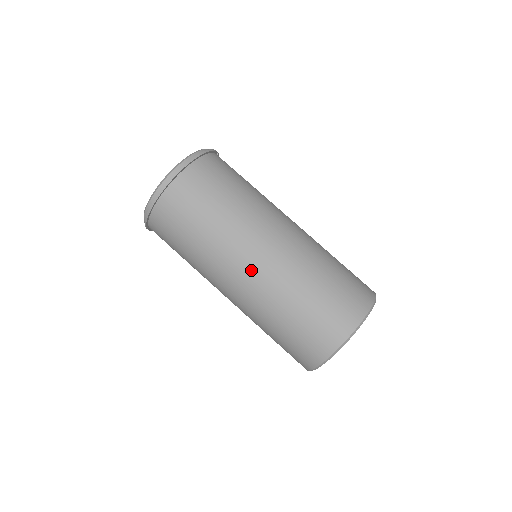
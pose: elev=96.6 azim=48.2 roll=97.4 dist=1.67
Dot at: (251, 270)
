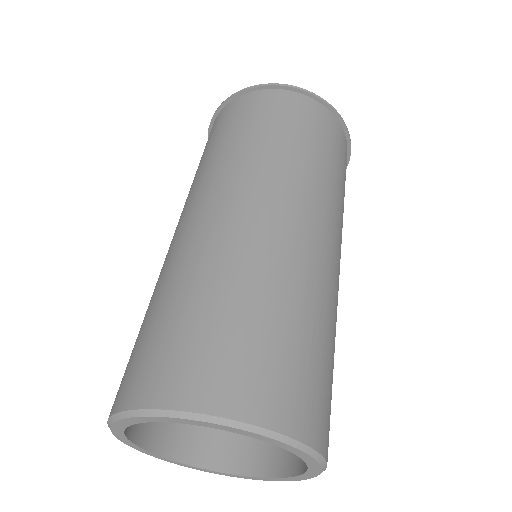
Dot at: (296, 222)
